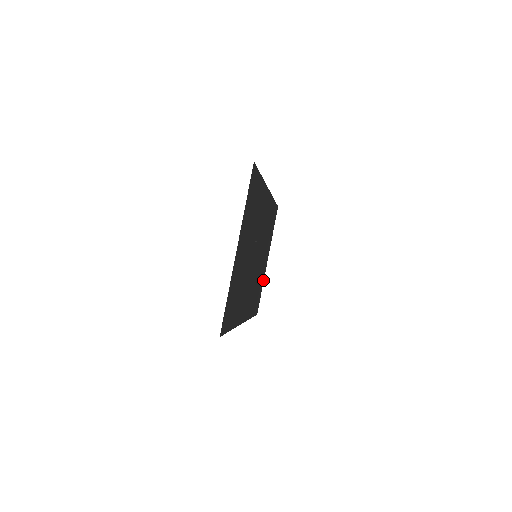
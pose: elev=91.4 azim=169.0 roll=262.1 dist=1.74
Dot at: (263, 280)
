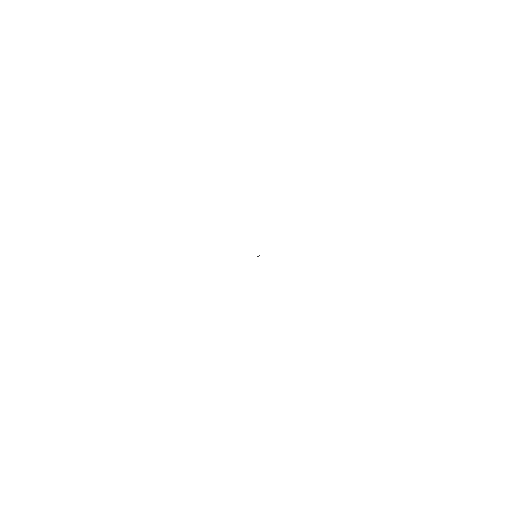
Dot at: occluded
